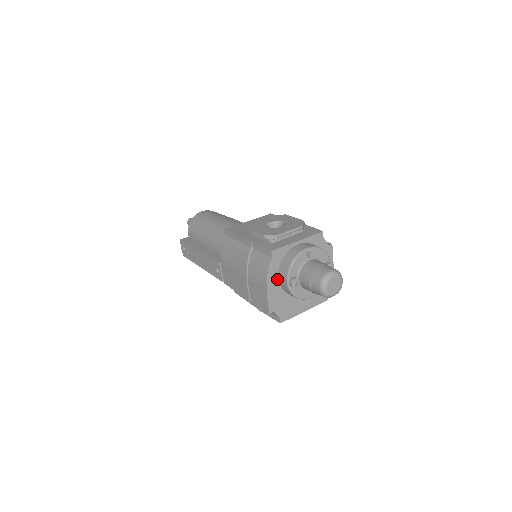
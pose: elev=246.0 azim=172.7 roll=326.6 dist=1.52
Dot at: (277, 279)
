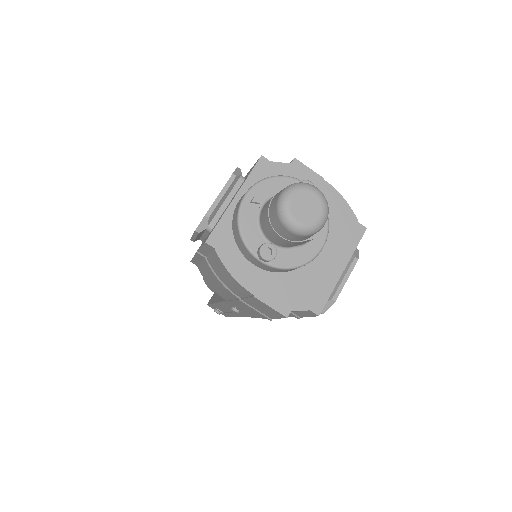
Dot at: (252, 267)
